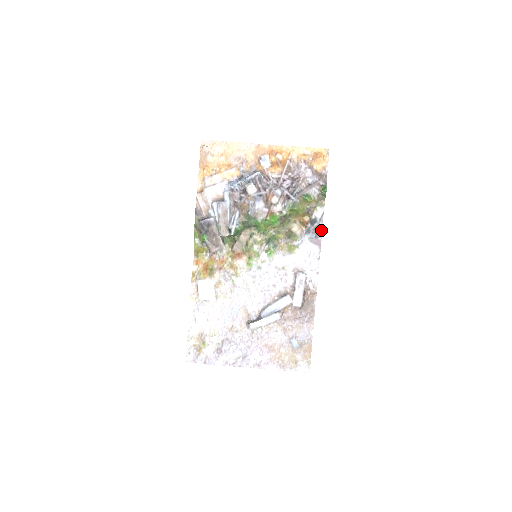
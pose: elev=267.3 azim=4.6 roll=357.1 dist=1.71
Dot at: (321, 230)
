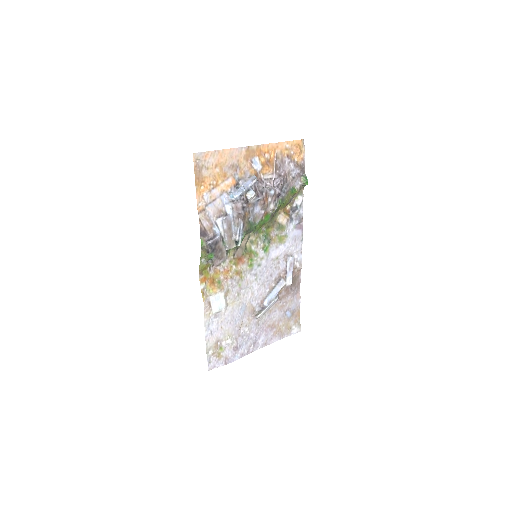
Dot at: (302, 216)
